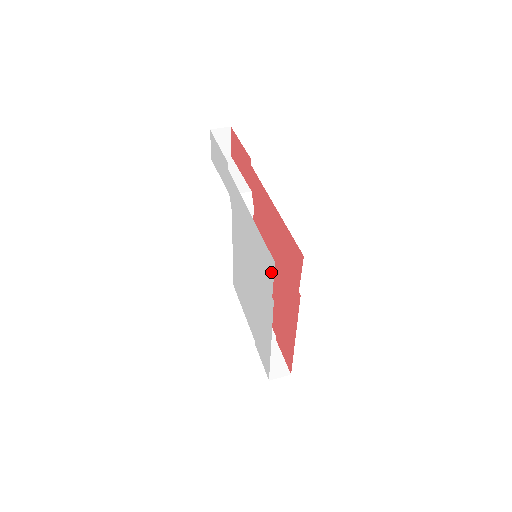
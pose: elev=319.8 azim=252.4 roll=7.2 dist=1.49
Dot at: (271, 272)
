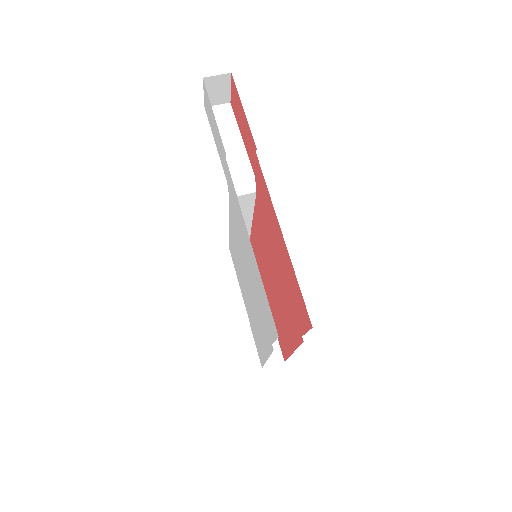
Dot at: (273, 332)
